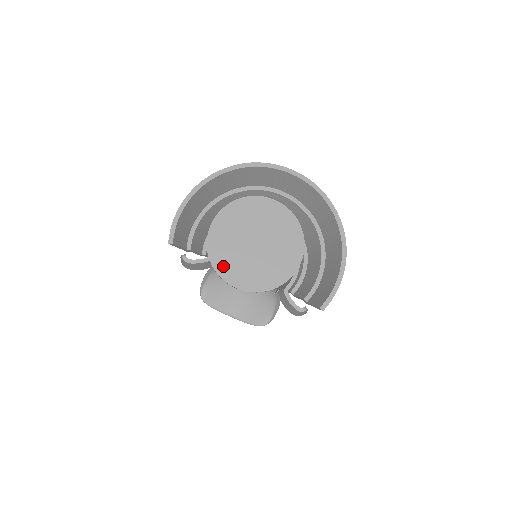
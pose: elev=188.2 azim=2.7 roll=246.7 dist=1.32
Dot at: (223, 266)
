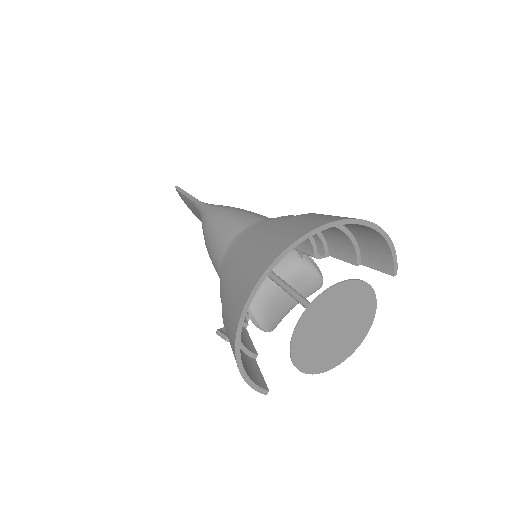
Dot at: (330, 363)
